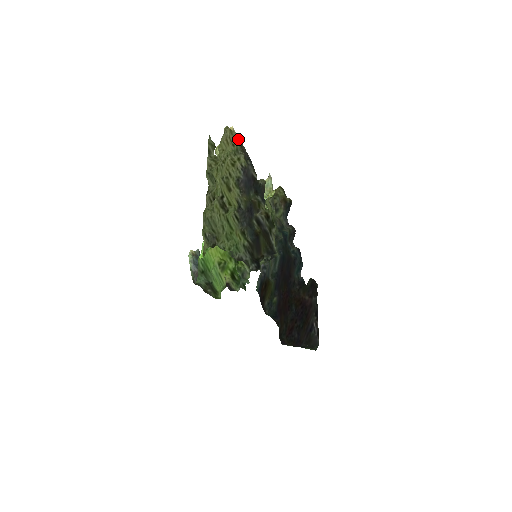
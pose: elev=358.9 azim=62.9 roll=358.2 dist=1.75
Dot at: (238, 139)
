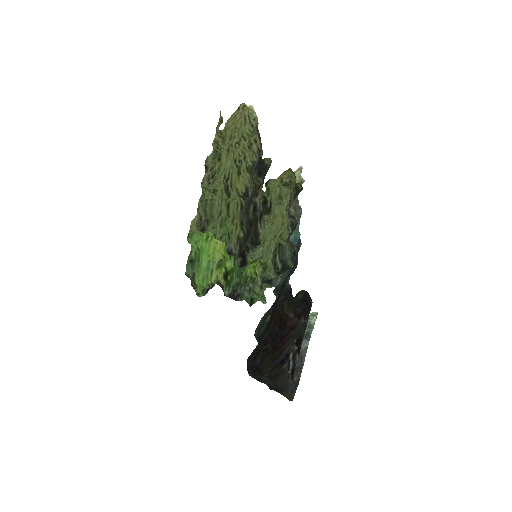
Dot at: (254, 117)
